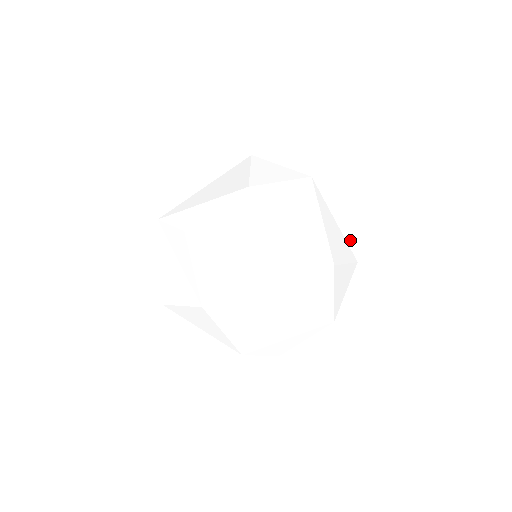
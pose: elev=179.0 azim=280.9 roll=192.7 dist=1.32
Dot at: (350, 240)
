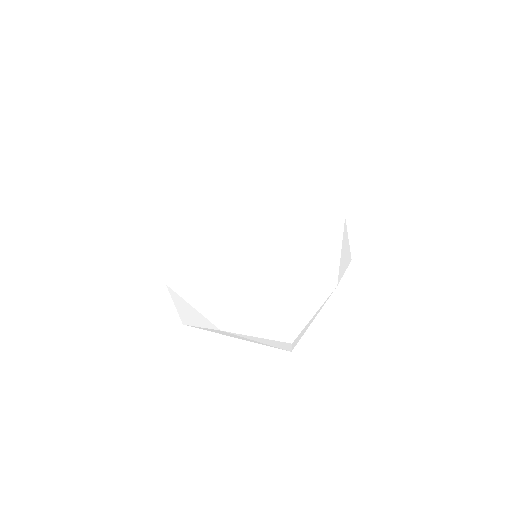
Dot at: (330, 200)
